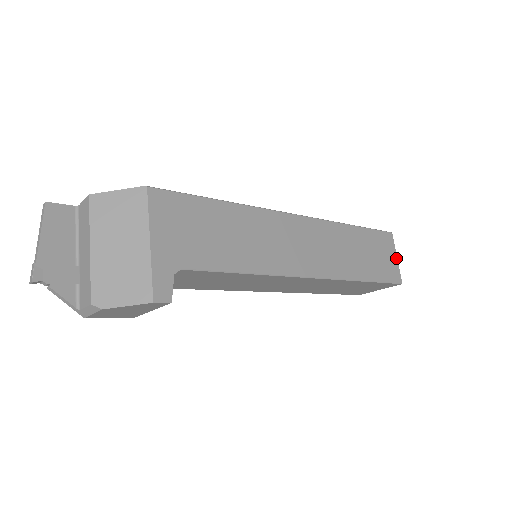
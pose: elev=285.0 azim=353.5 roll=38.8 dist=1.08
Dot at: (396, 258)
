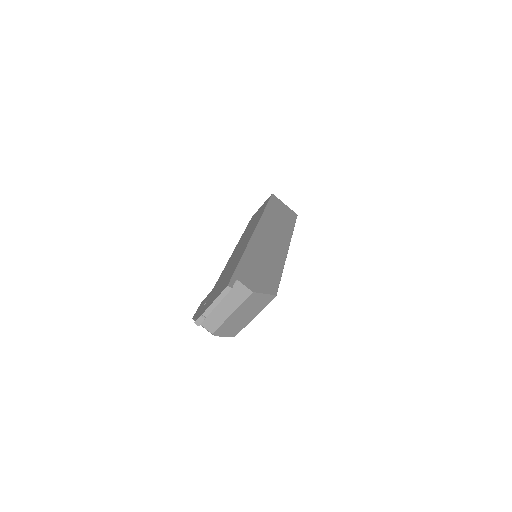
Dot at: occluded
